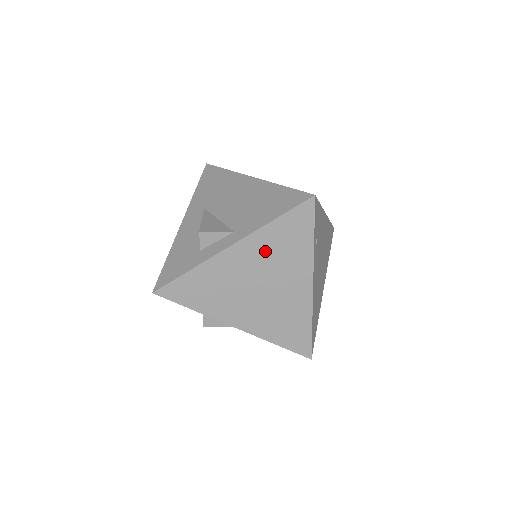
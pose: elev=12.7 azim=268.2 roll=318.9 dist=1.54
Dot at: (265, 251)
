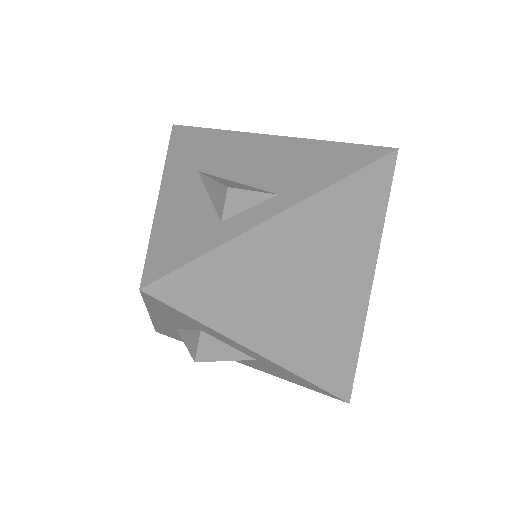
Dot at: (326, 226)
